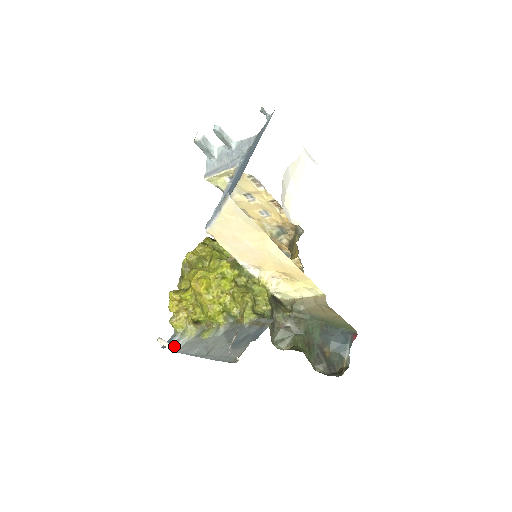
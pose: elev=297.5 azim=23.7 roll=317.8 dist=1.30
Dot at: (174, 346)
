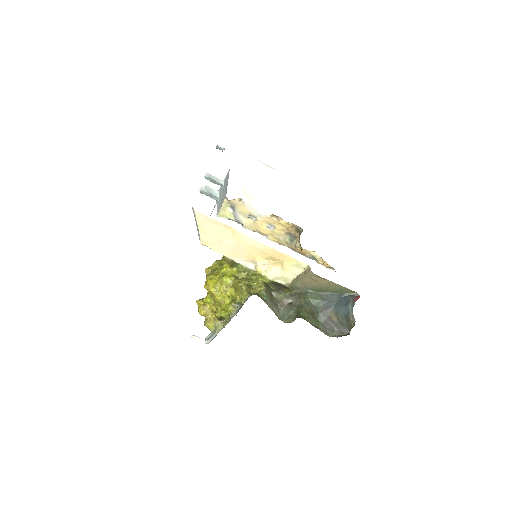
Dot at: (207, 340)
